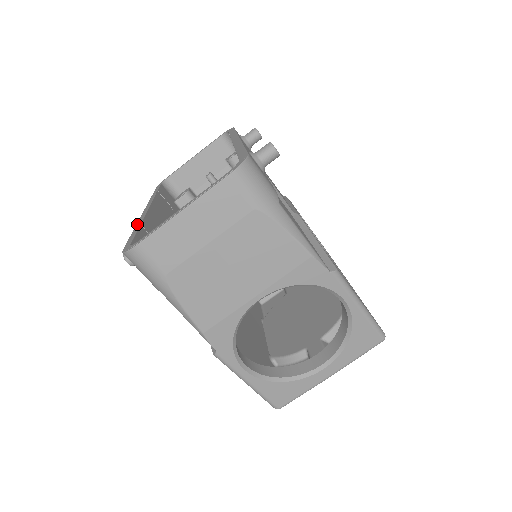
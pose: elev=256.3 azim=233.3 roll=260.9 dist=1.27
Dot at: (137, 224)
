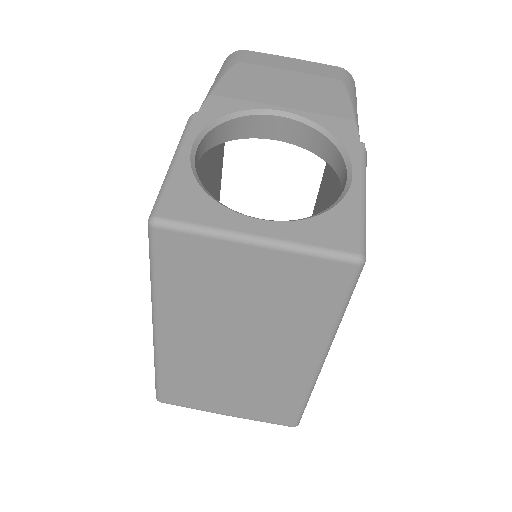
Dot at: occluded
